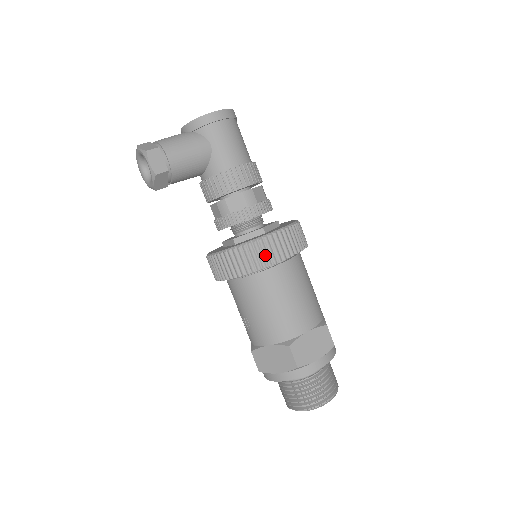
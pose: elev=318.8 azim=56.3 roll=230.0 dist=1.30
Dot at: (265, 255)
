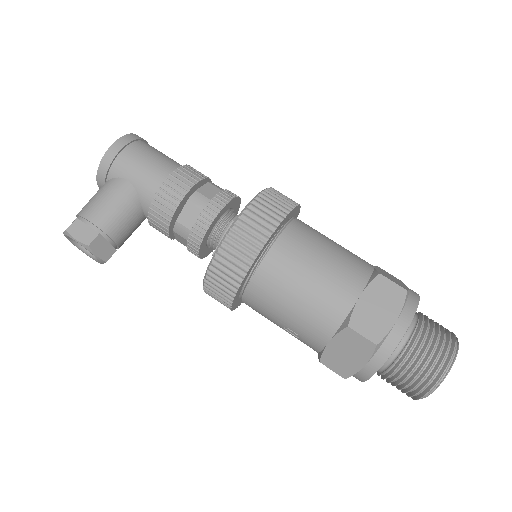
Dot at: (246, 245)
